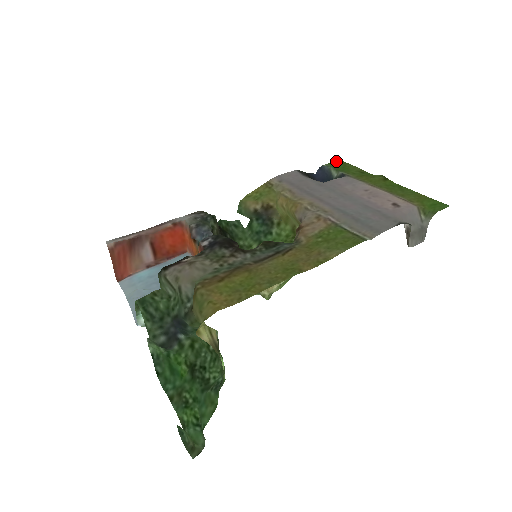
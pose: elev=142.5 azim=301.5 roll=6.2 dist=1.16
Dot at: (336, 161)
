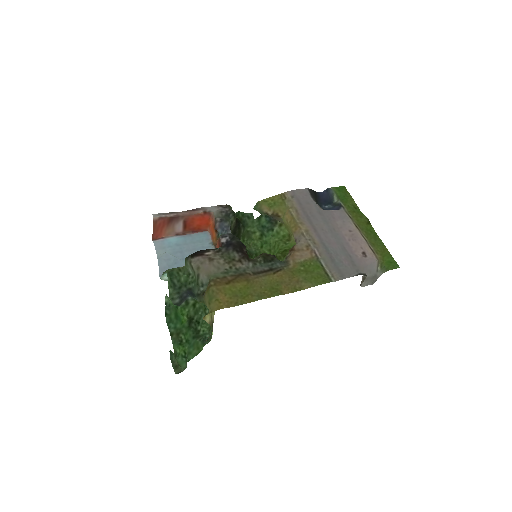
Dot at: (341, 187)
